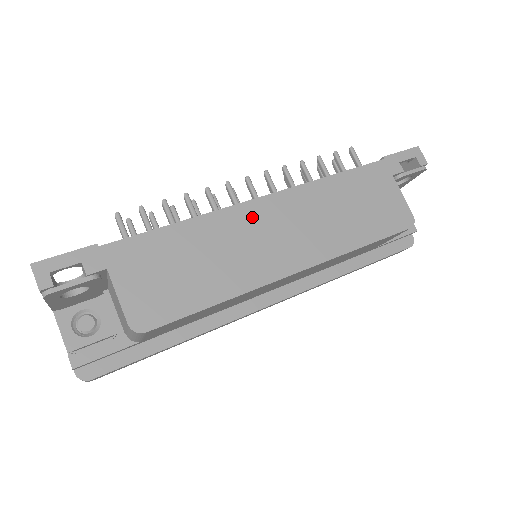
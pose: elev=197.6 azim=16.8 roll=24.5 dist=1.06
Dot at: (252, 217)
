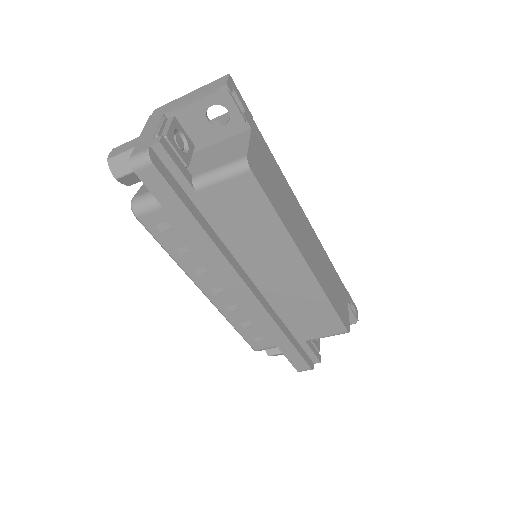
Dot at: (303, 218)
